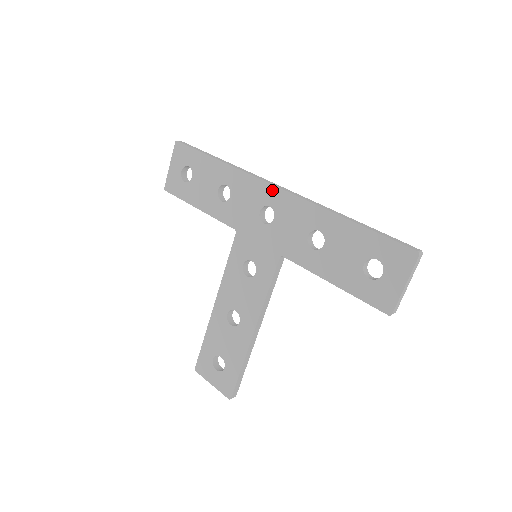
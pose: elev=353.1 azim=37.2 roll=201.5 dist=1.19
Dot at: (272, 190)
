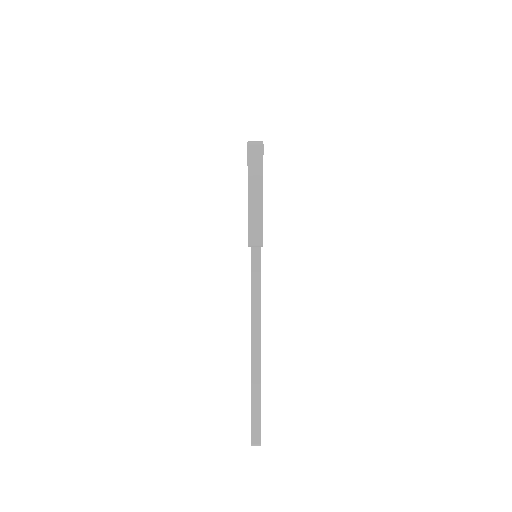
Dot at: occluded
